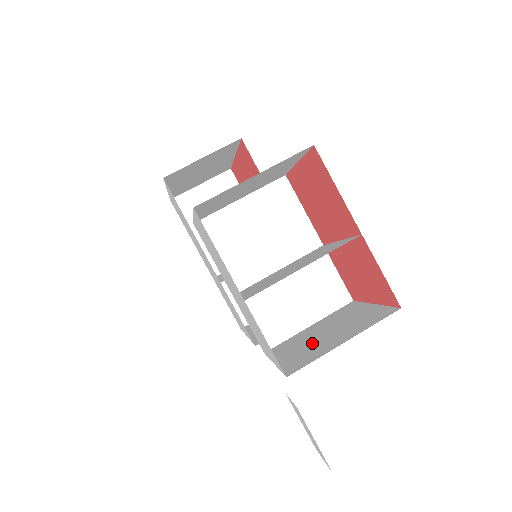
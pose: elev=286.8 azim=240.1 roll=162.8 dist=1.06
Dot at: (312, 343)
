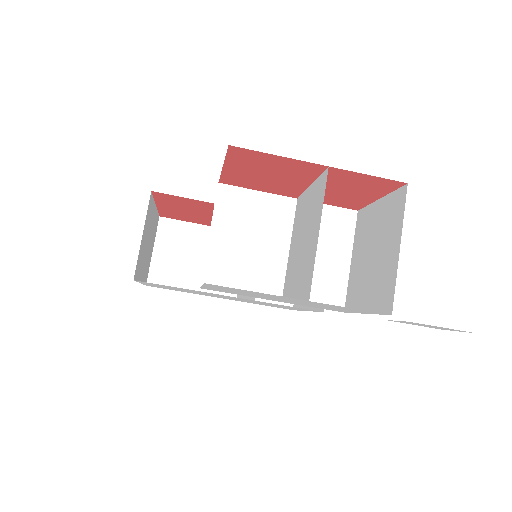
Dot at: (373, 272)
